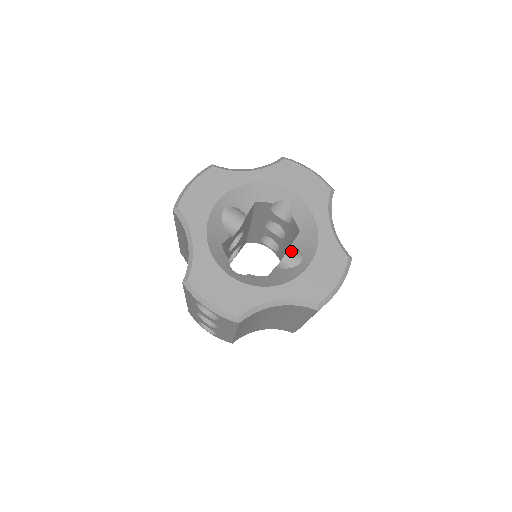
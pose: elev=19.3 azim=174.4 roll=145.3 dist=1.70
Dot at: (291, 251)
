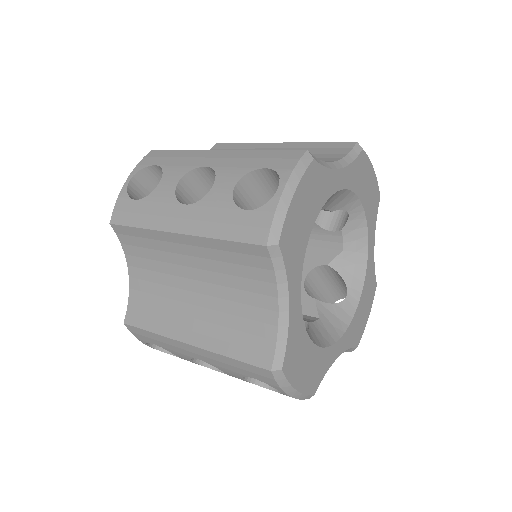
Dot at: (320, 268)
